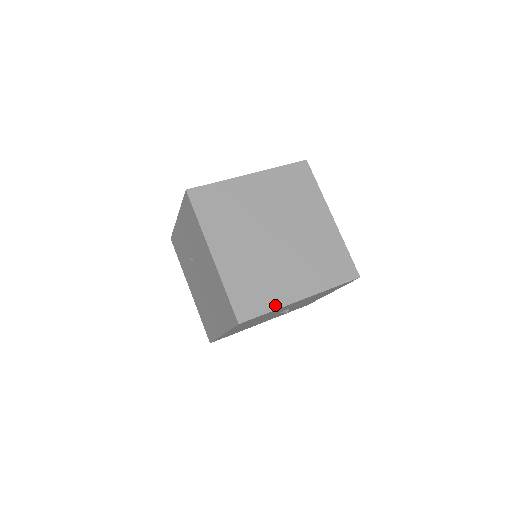
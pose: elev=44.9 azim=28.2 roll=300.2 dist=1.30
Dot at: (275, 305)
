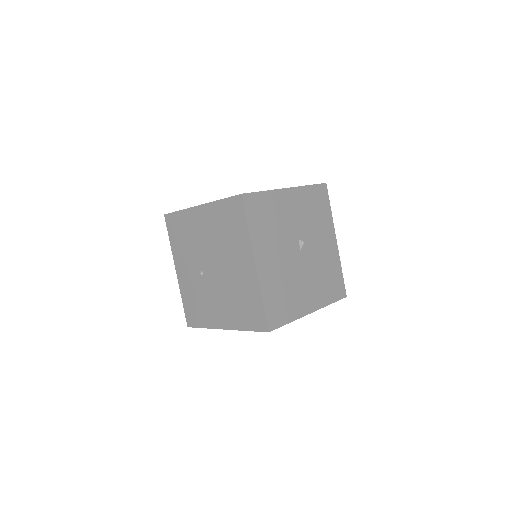
Dot at: (267, 191)
